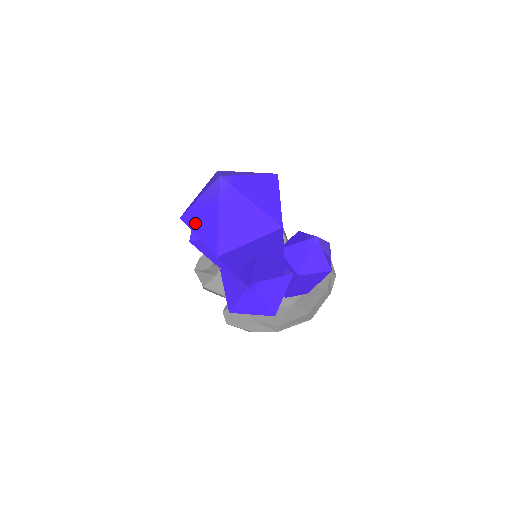
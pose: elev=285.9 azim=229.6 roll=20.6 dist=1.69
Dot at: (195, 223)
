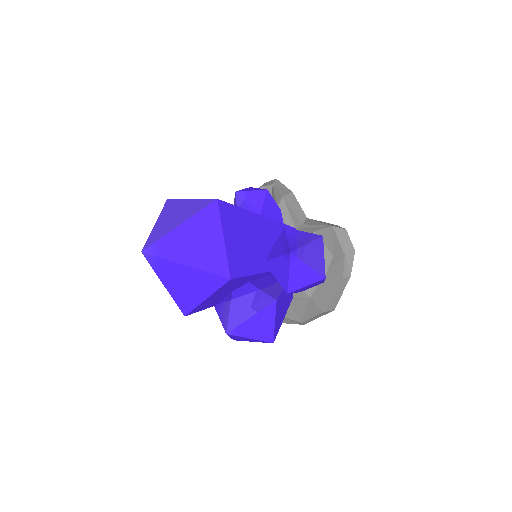
Dot at: occluded
